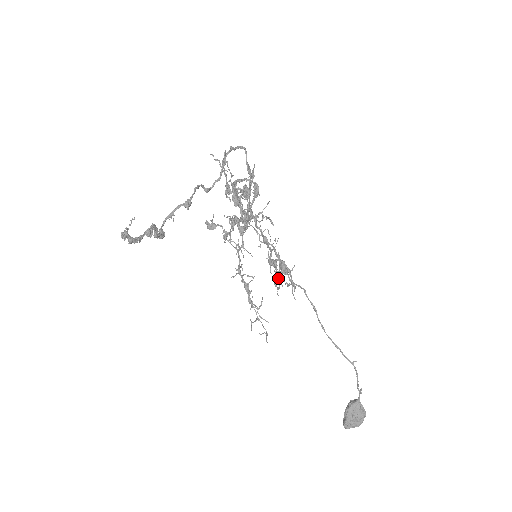
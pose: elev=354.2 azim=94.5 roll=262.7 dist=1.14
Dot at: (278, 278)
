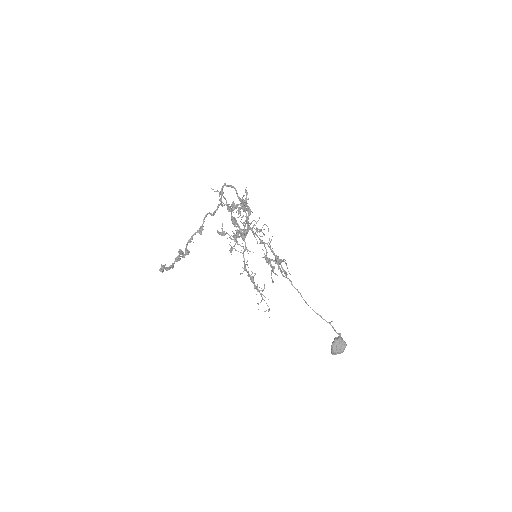
Dot at: (273, 271)
